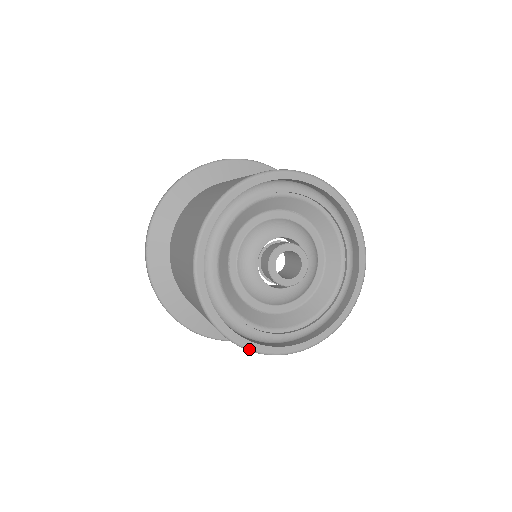
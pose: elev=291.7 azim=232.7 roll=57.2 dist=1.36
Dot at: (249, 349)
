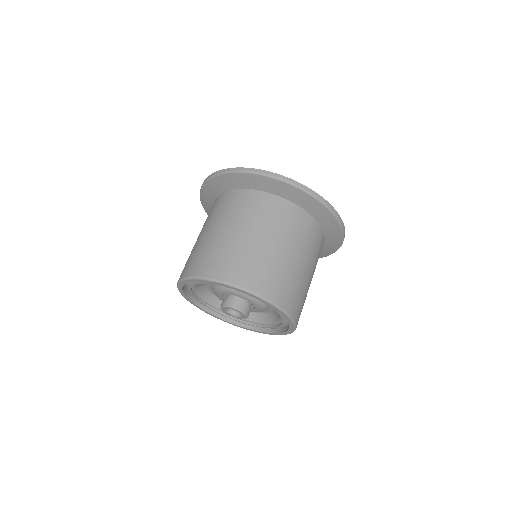
Dot at: (186, 299)
